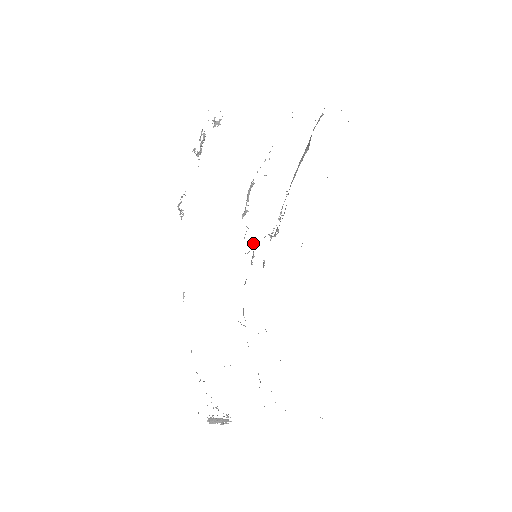
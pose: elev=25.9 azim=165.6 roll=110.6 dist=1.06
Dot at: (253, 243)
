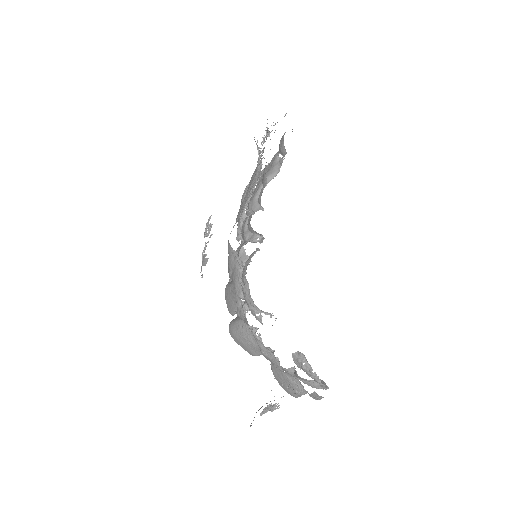
Dot at: (242, 246)
